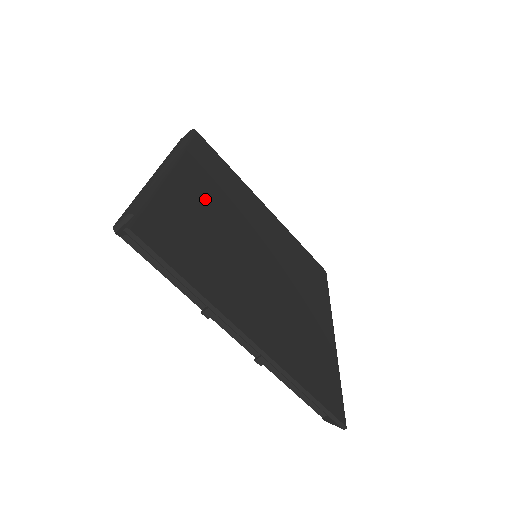
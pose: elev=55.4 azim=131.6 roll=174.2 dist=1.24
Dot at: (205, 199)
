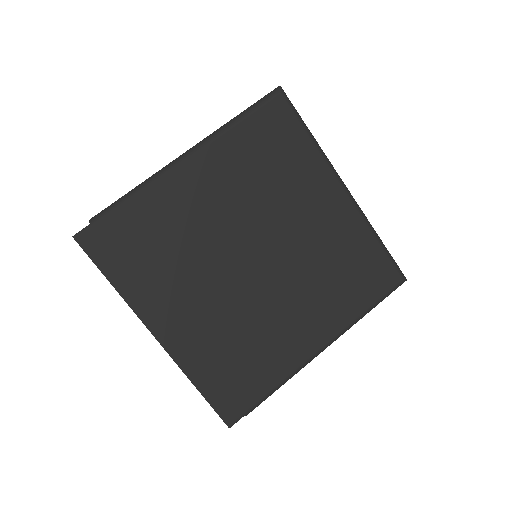
Dot at: (209, 195)
